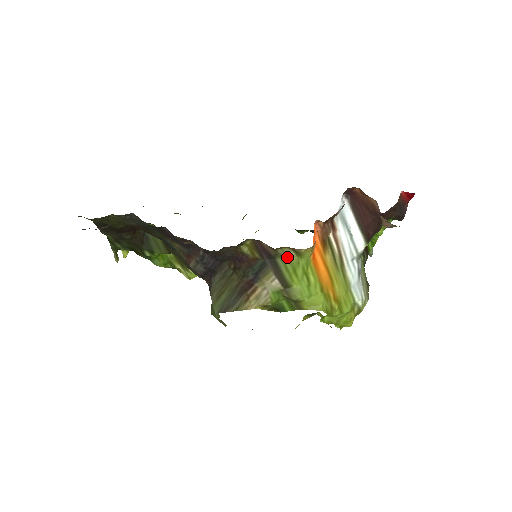
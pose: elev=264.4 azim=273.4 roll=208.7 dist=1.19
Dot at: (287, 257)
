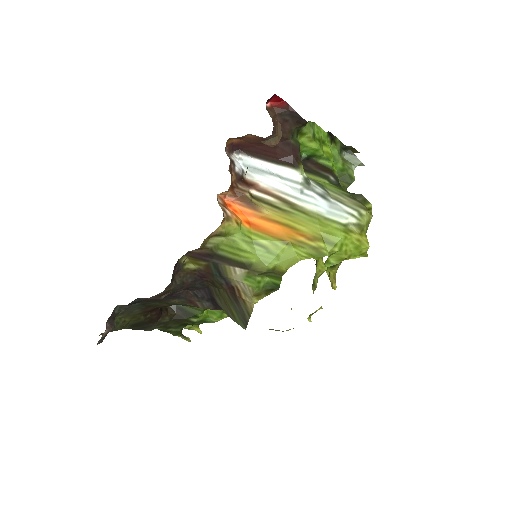
Dot at: (221, 245)
